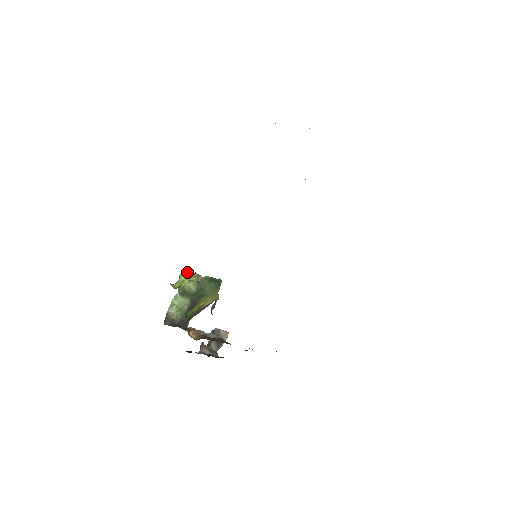
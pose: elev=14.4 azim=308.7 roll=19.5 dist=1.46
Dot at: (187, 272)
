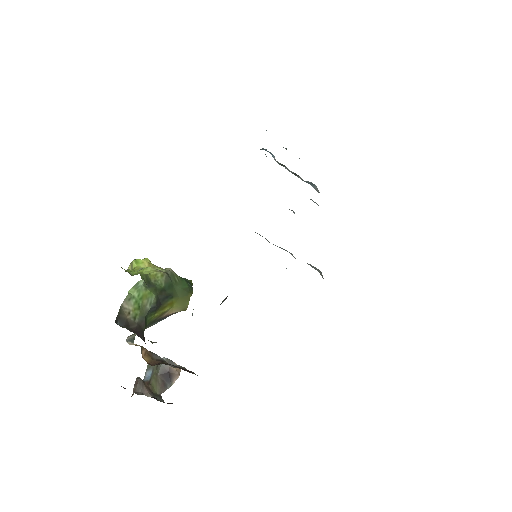
Dot at: (147, 258)
